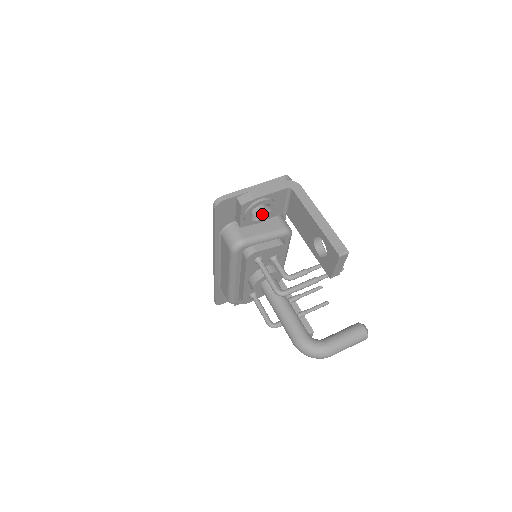
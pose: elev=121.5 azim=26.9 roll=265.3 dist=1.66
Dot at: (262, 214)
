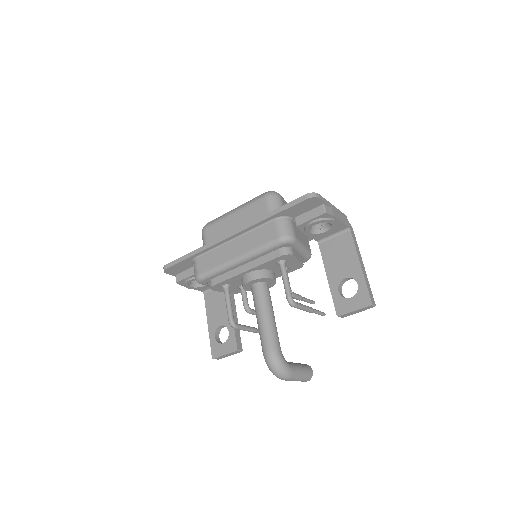
Dot at: (315, 230)
